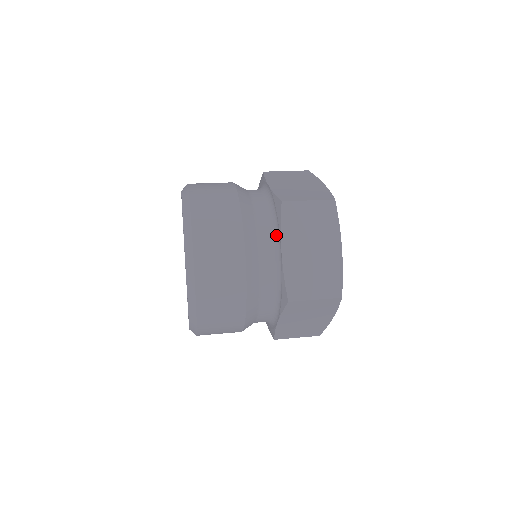
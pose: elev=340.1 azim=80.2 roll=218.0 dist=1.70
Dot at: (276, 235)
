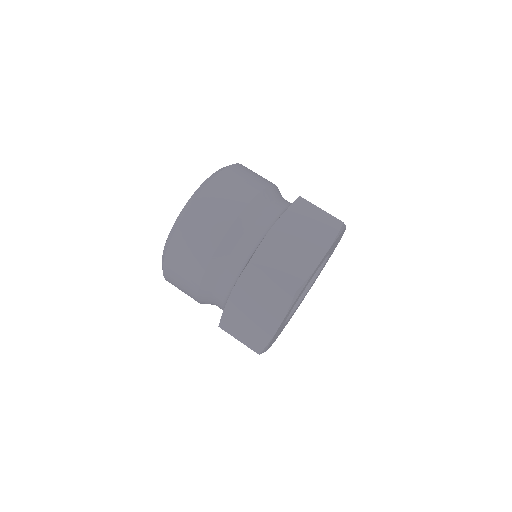
Dot at: occluded
